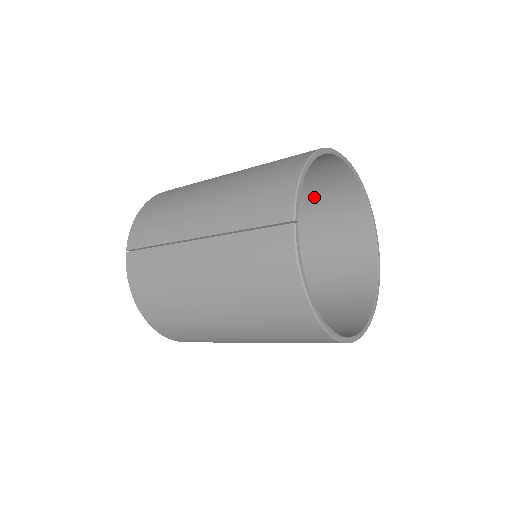
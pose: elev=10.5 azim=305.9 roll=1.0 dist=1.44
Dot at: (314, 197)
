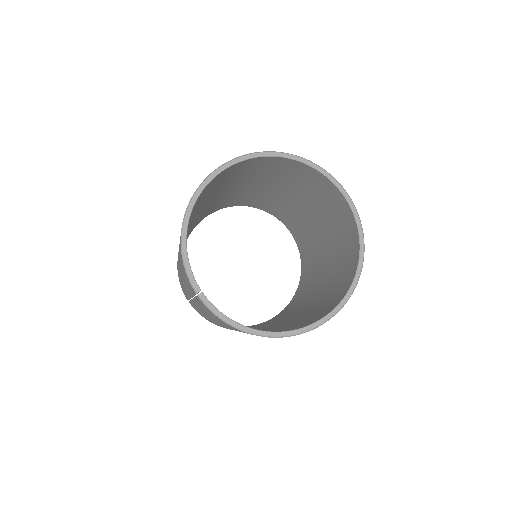
Dot at: (263, 174)
